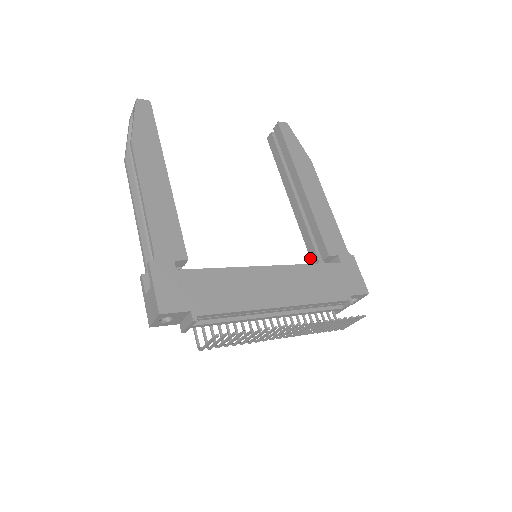
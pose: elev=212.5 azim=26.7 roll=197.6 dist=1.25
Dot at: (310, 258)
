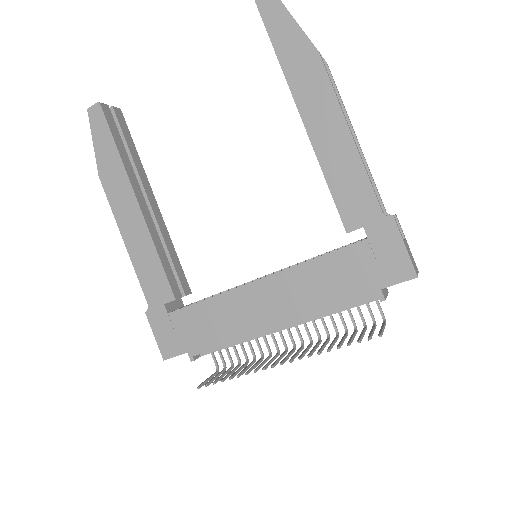
Dot at: occluded
